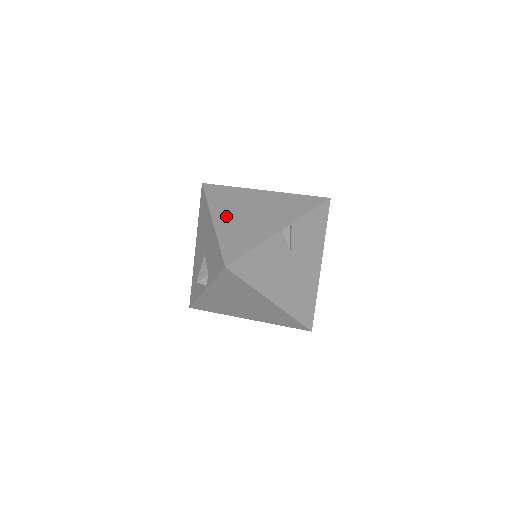
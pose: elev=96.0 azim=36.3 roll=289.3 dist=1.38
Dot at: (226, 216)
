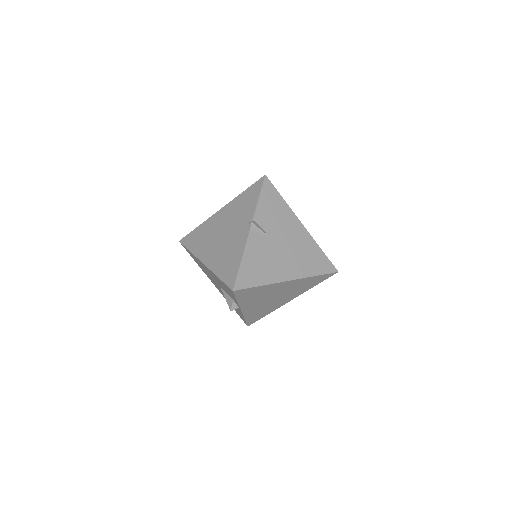
Dot at: (209, 252)
